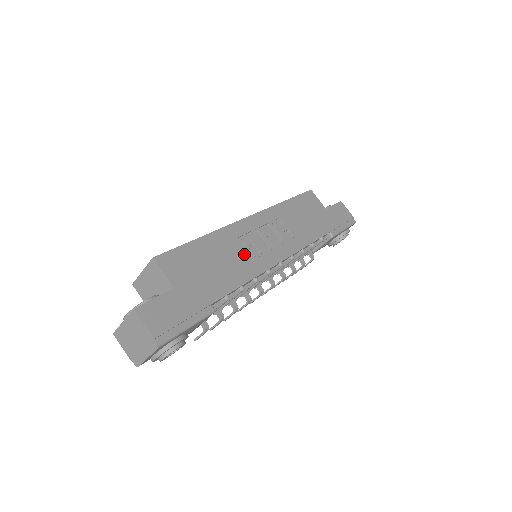
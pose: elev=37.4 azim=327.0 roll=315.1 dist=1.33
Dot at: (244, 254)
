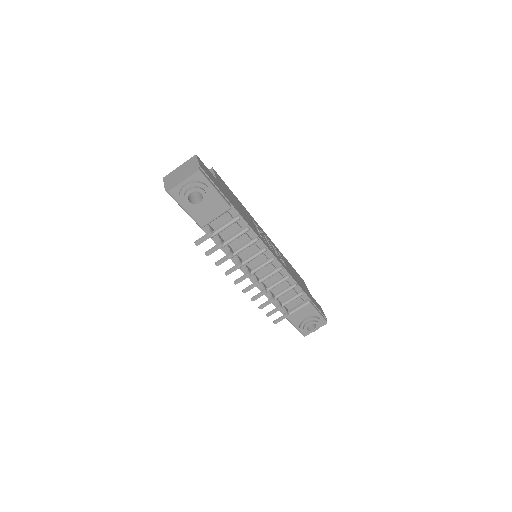
Dot at: occluded
